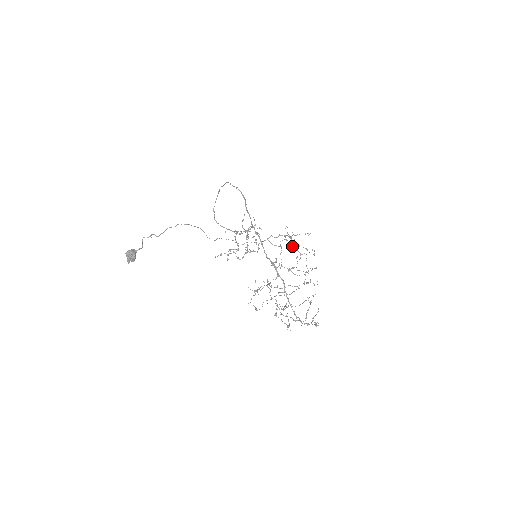
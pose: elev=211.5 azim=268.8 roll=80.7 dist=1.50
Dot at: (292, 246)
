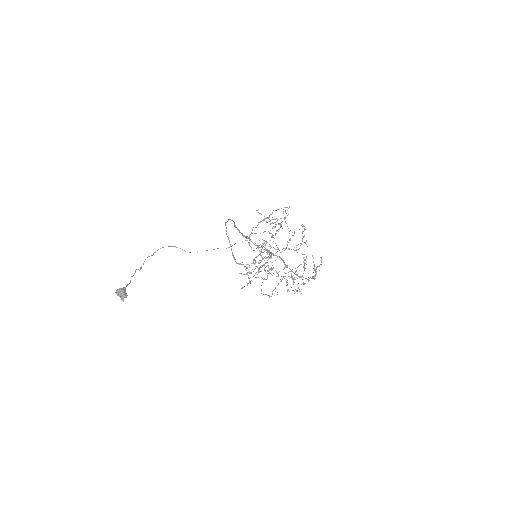
Dot at: (271, 223)
